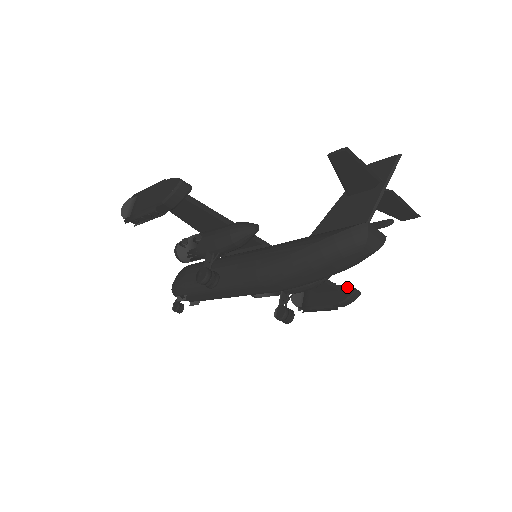
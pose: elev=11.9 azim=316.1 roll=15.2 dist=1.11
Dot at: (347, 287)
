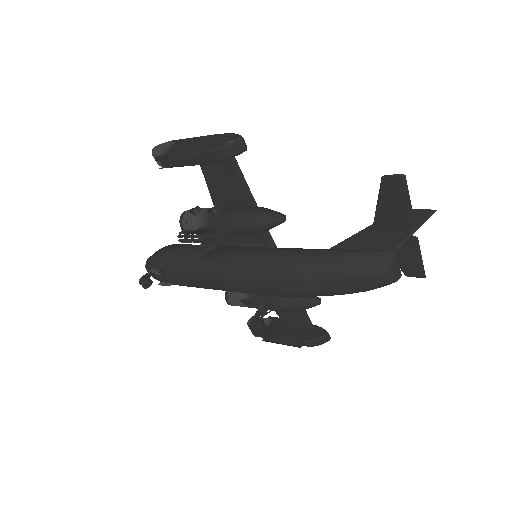
Dot at: (320, 328)
